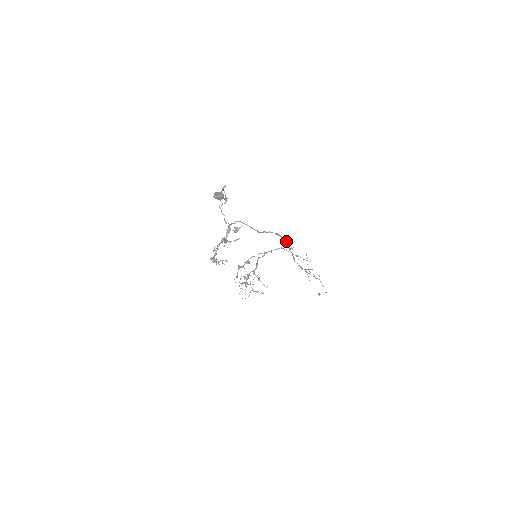
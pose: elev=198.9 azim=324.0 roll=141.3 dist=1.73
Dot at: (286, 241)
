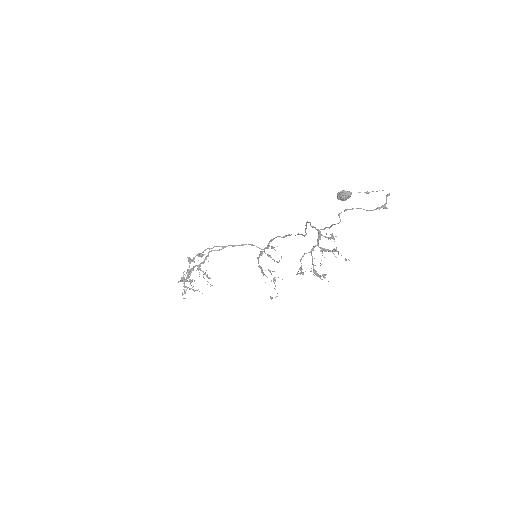
Dot at: occluded
